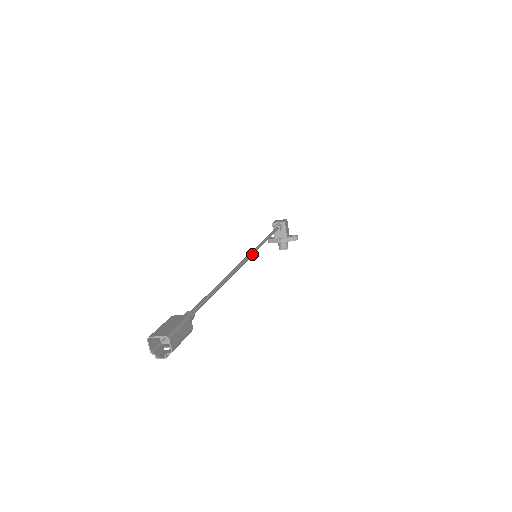
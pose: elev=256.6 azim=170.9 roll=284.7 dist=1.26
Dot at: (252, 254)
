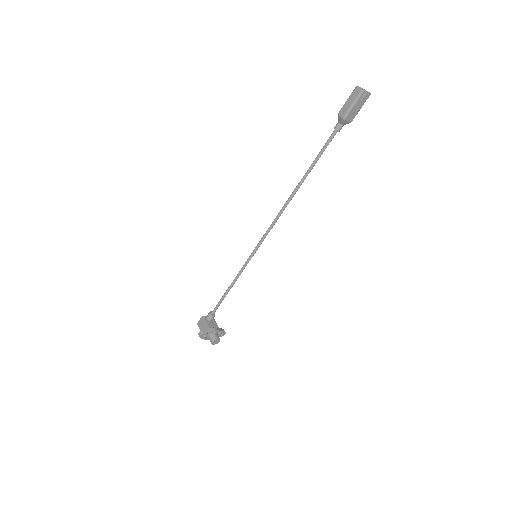
Dot at: (261, 242)
